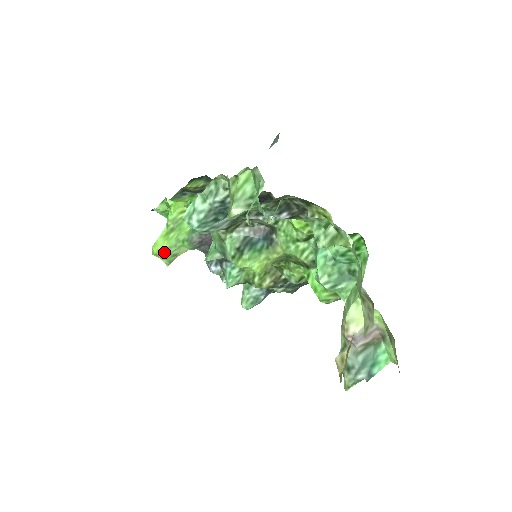
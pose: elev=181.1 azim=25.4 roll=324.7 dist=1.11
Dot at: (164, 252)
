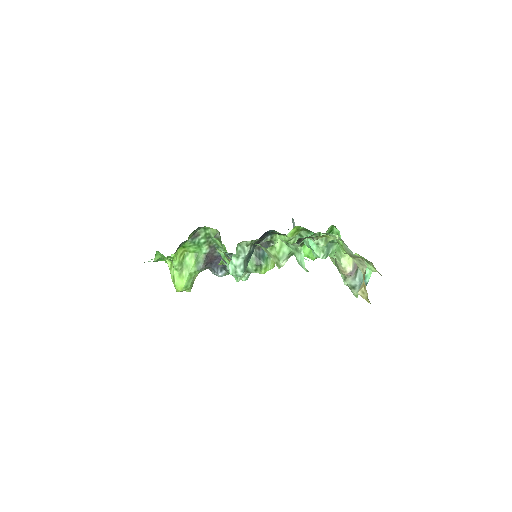
Dot at: (186, 287)
